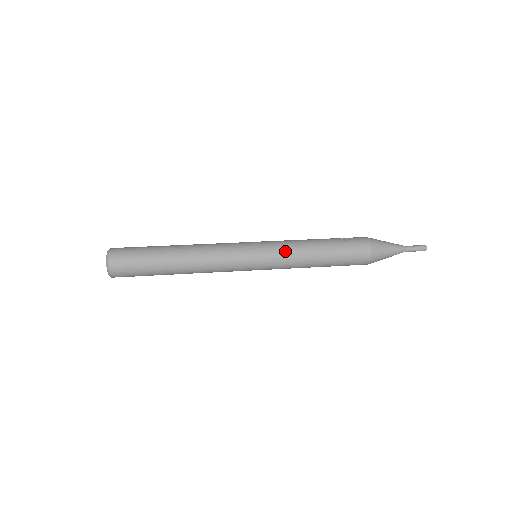
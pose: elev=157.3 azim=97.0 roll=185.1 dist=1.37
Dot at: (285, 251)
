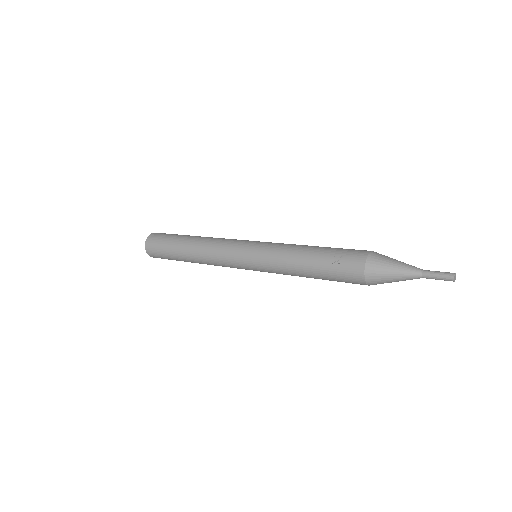
Dot at: (272, 266)
